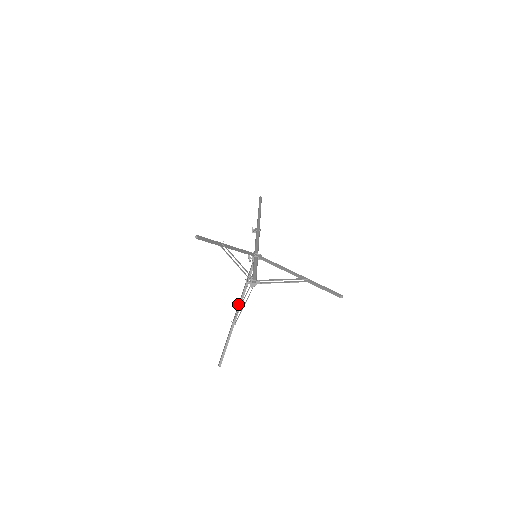
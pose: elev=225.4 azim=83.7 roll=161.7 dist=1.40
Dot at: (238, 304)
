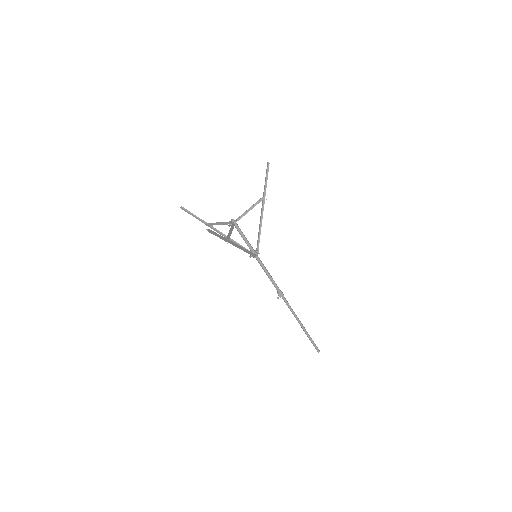
Dot at: occluded
